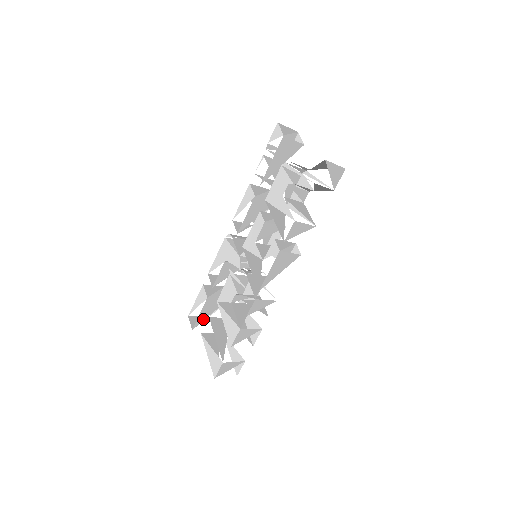
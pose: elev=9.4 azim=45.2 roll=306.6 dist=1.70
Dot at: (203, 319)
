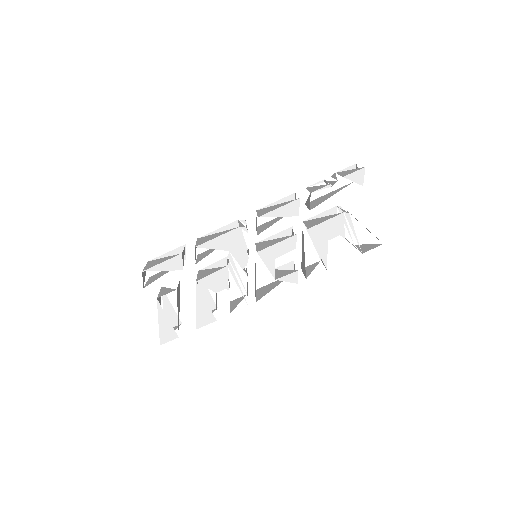
Dot at: occluded
